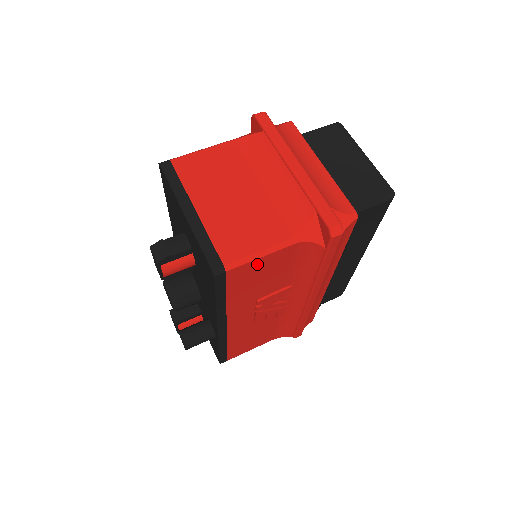
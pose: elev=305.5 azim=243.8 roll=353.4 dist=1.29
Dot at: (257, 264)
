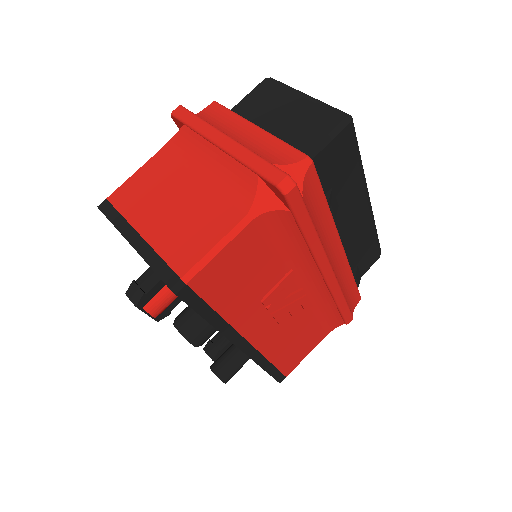
Dot at: (221, 262)
